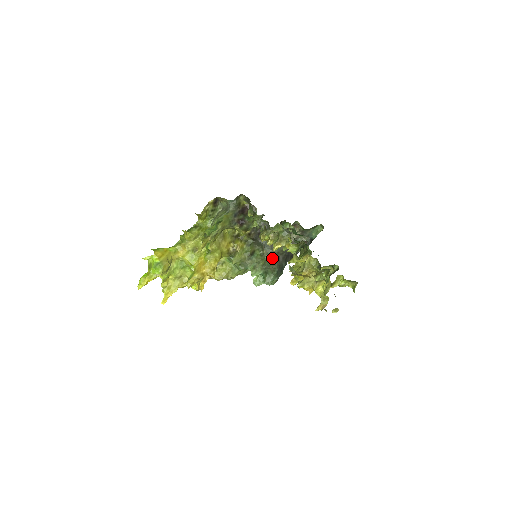
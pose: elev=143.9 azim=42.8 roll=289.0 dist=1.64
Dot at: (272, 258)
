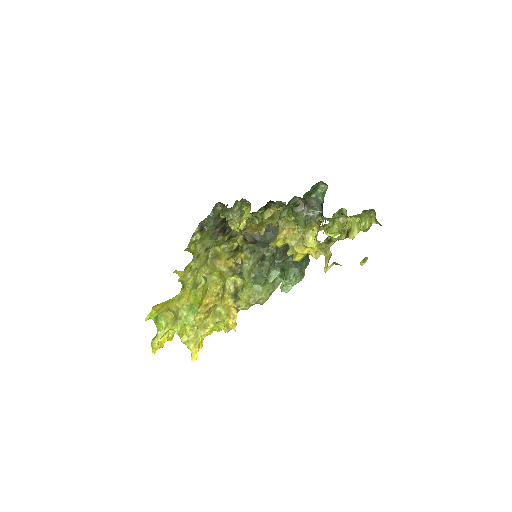
Dot at: (281, 250)
